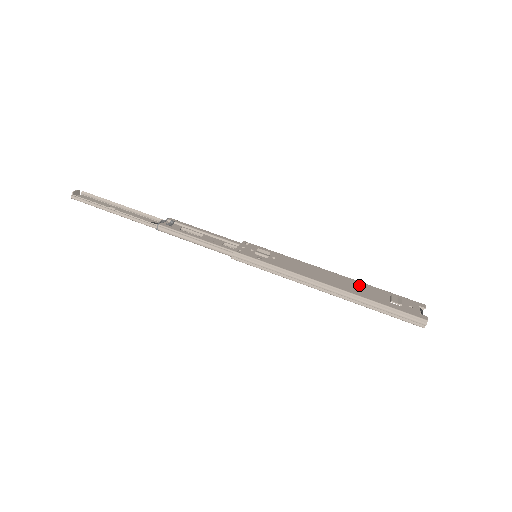
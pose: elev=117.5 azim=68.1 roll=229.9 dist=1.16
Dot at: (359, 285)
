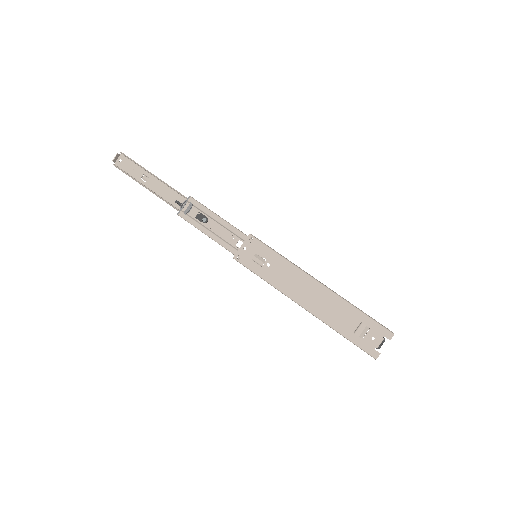
Dot at: (337, 305)
